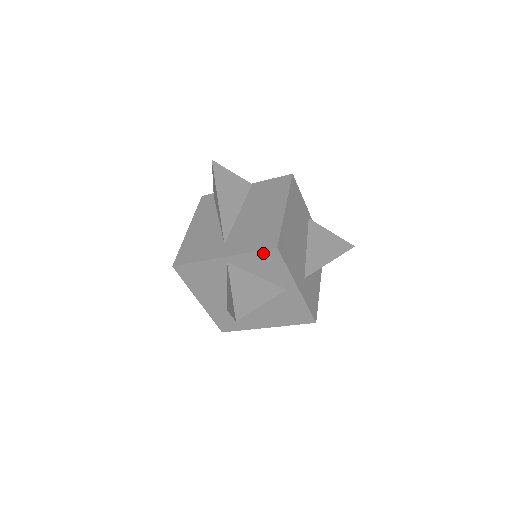
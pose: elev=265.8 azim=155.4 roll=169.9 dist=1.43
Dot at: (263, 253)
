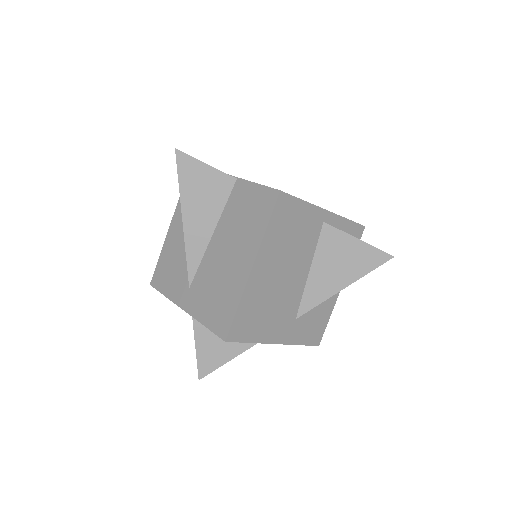
Dot at: (216, 332)
